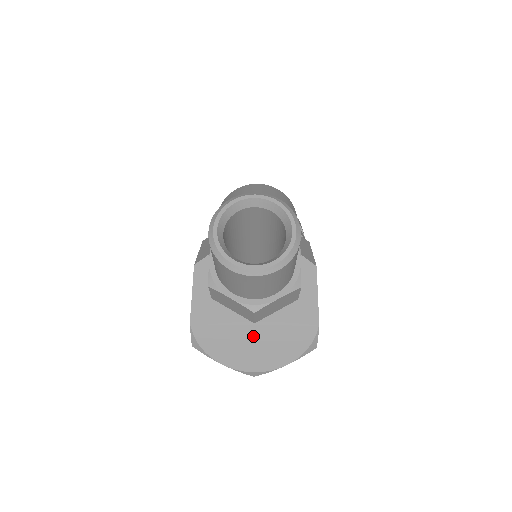
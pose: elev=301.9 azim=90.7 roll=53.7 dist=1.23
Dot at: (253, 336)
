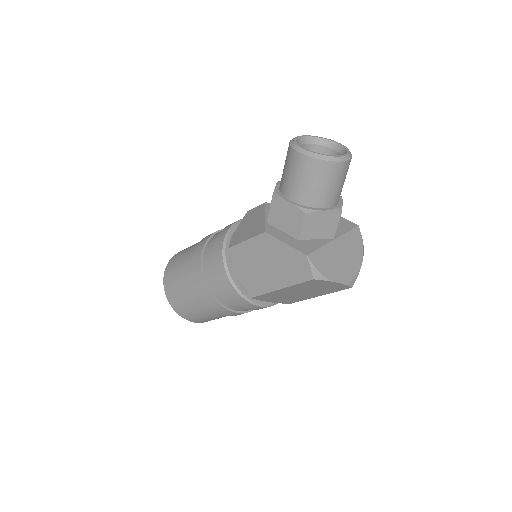
Dot at: (338, 249)
